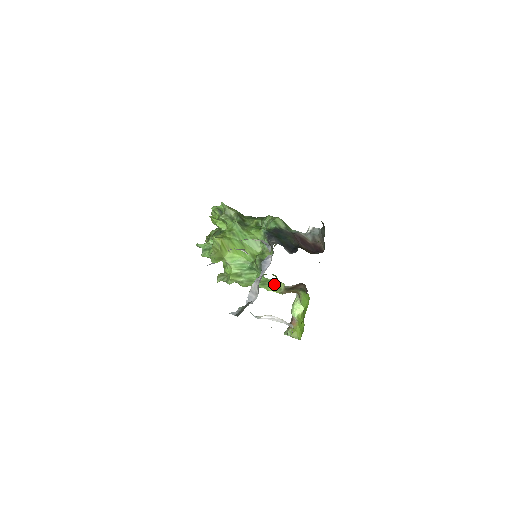
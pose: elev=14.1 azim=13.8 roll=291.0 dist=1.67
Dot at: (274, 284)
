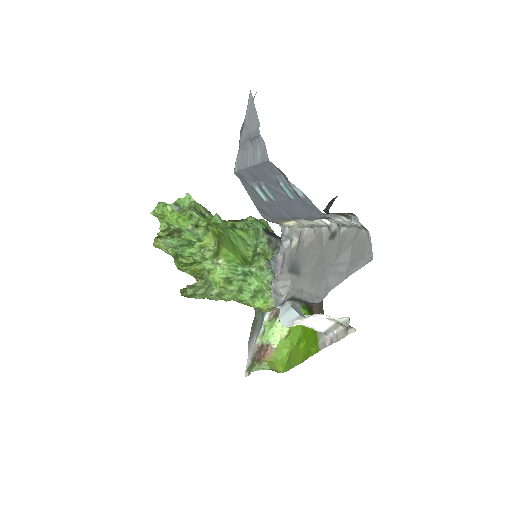
Dot at: (264, 297)
